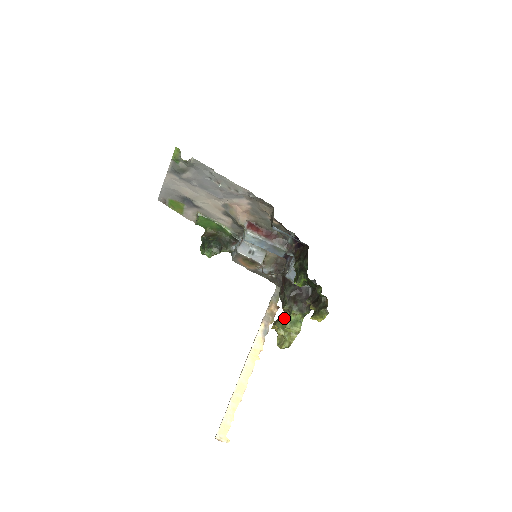
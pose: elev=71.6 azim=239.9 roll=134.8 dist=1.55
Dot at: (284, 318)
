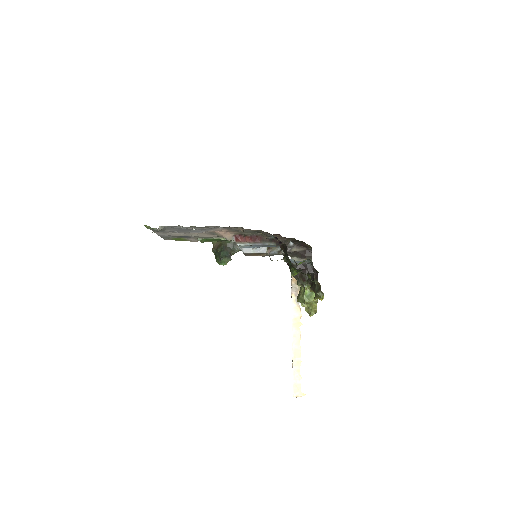
Dot at: (301, 294)
